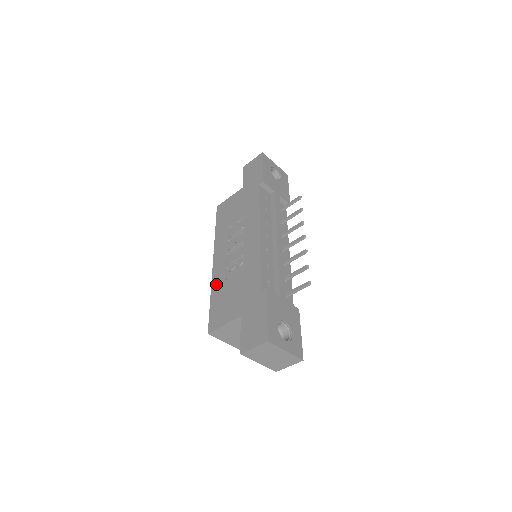
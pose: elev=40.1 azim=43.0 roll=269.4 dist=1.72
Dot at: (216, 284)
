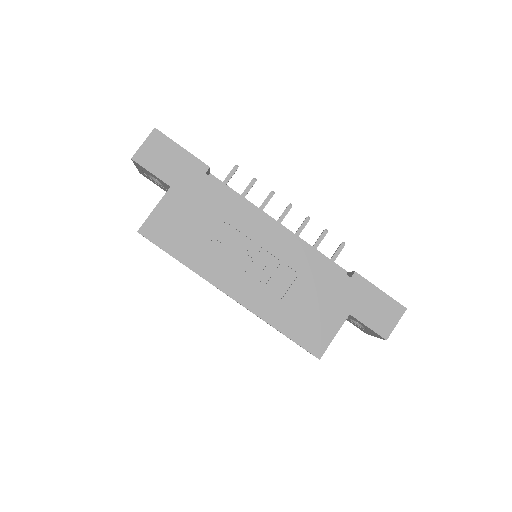
Dot at: (270, 313)
